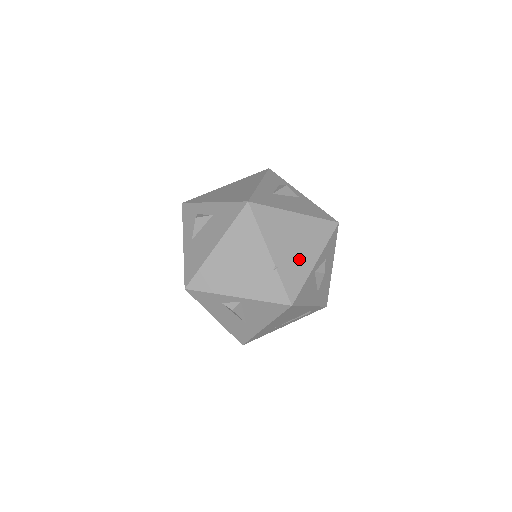
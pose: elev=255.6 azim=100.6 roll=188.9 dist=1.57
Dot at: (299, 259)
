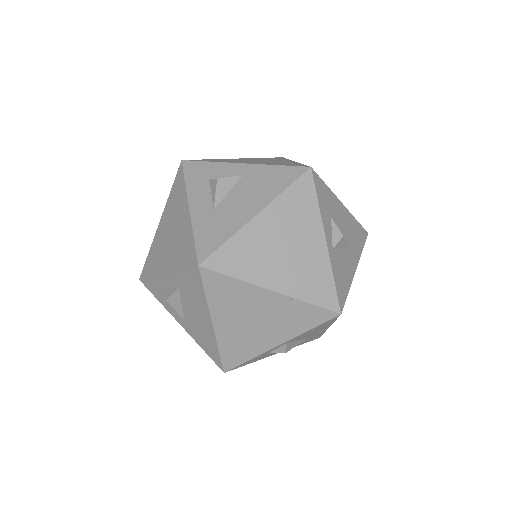
Dot at: (306, 260)
